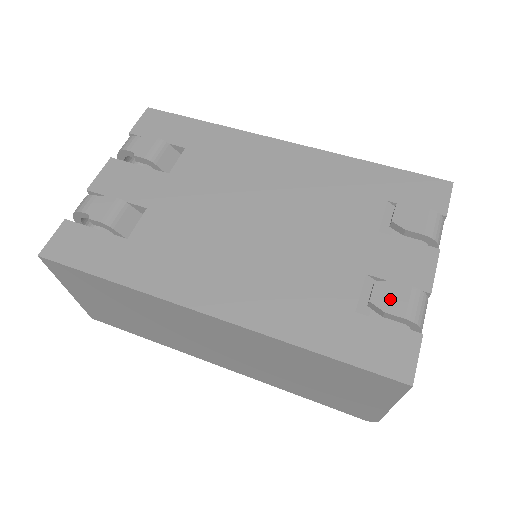
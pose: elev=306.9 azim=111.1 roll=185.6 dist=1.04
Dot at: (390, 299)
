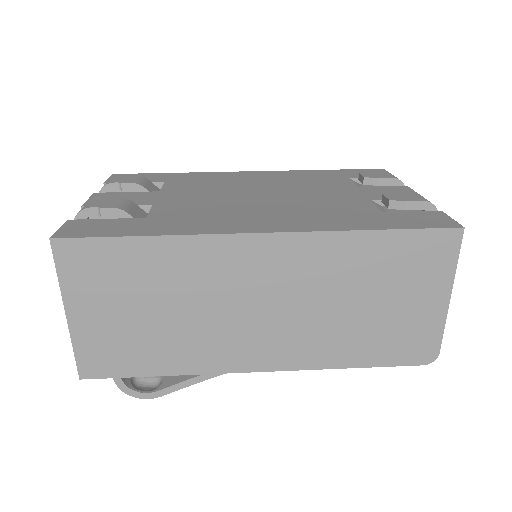
Dot at: (402, 197)
